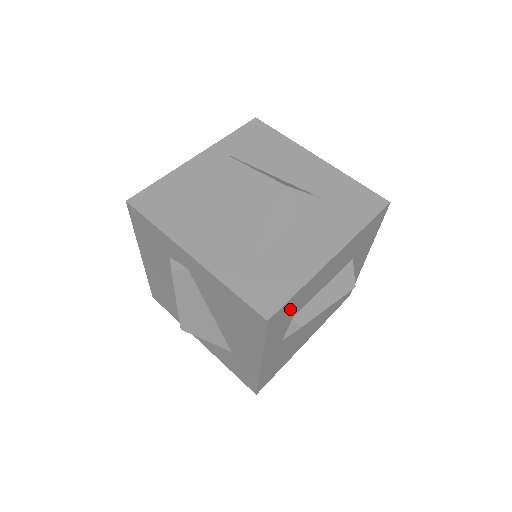
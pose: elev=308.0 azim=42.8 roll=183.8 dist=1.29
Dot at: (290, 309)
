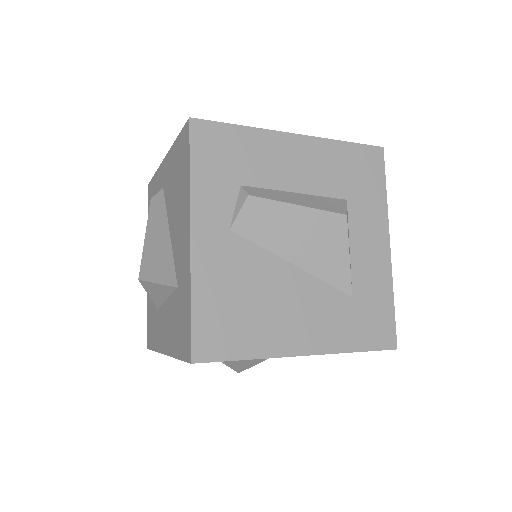
Dot at: (230, 152)
